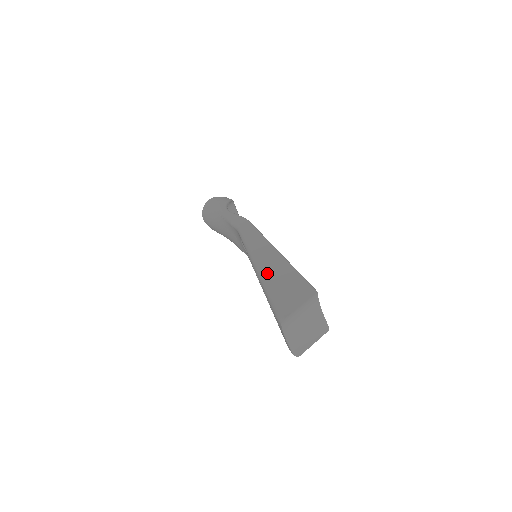
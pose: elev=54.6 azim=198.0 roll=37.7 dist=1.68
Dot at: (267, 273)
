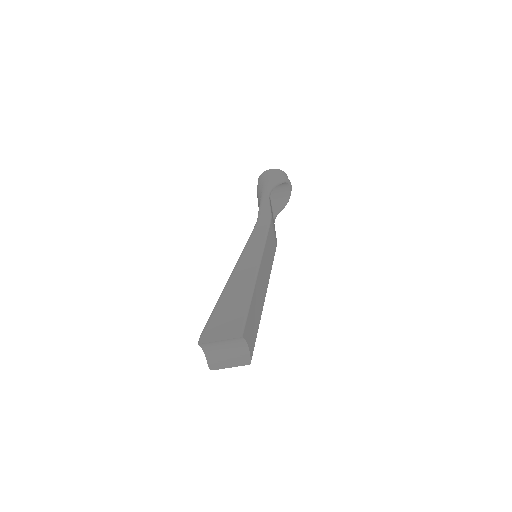
Dot at: (230, 289)
